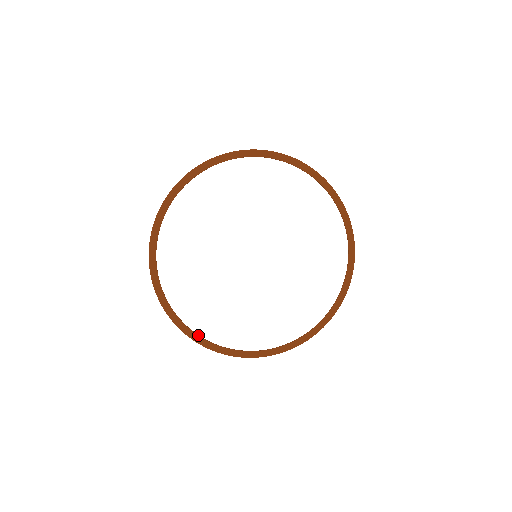
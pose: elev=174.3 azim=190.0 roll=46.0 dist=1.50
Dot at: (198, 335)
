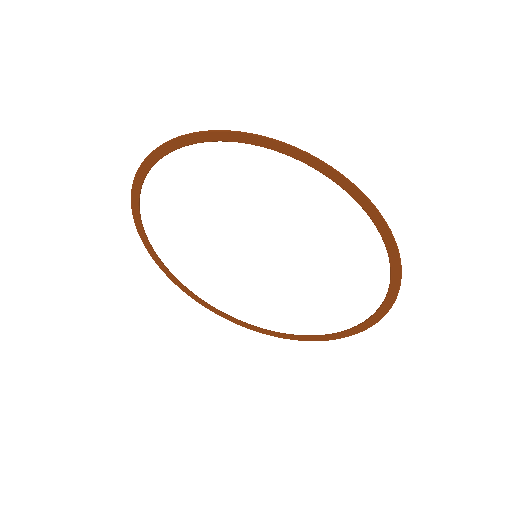
Dot at: (142, 225)
